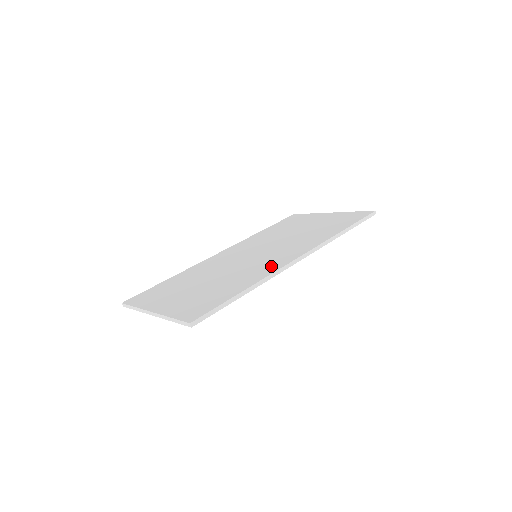
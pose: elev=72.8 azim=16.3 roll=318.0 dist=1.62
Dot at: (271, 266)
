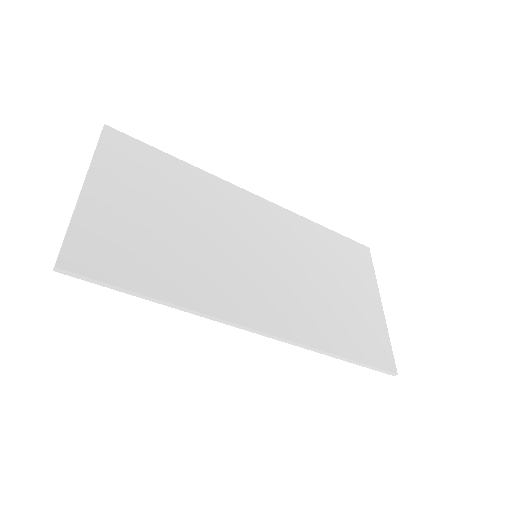
Dot at: (228, 301)
